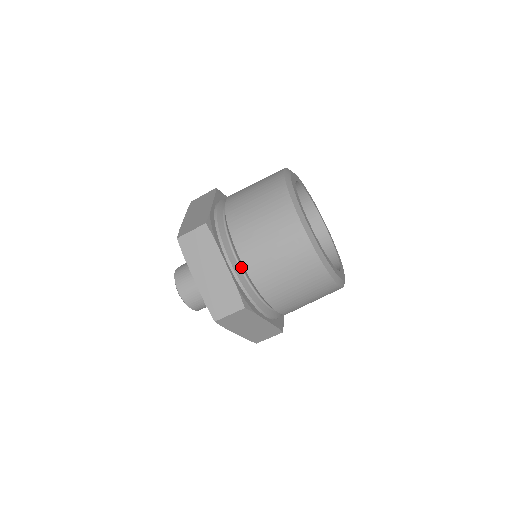
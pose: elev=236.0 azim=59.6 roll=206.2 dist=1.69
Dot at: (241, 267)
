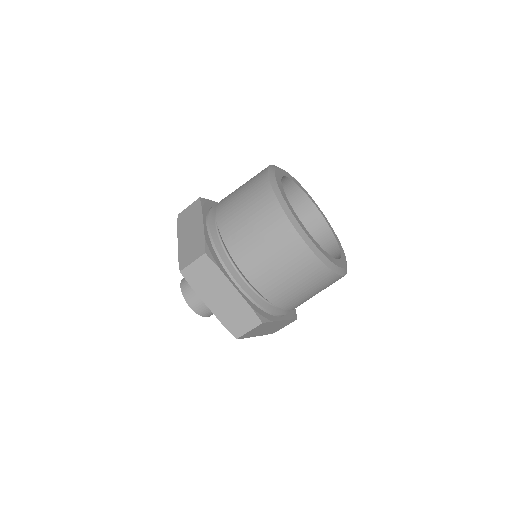
Dot at: occluded
